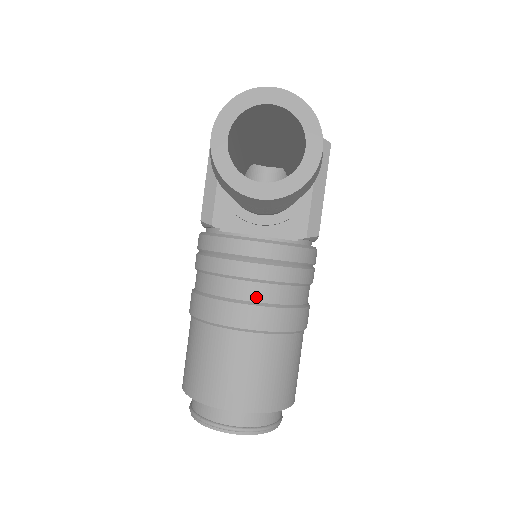
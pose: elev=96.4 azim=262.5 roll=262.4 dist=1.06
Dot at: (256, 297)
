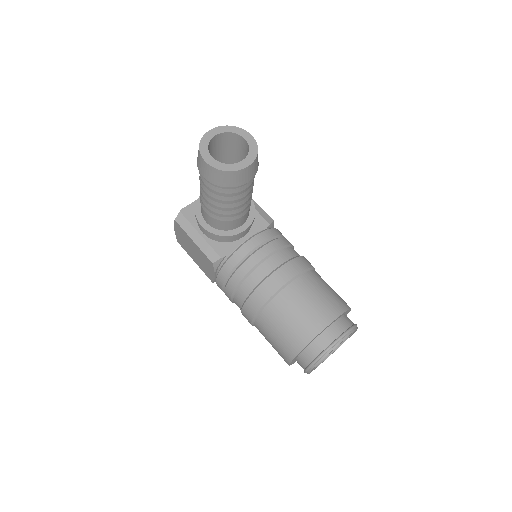
Dot at: (278, 263)
